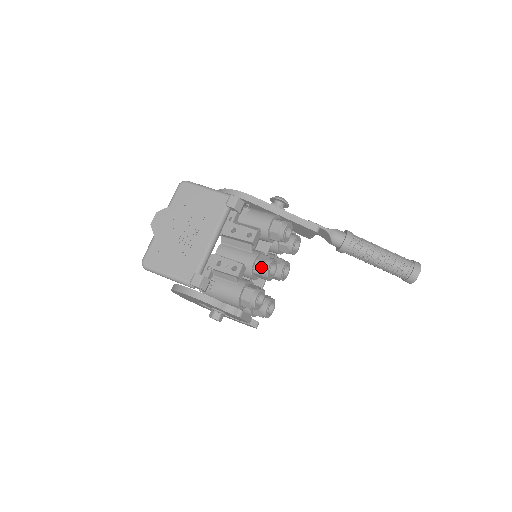
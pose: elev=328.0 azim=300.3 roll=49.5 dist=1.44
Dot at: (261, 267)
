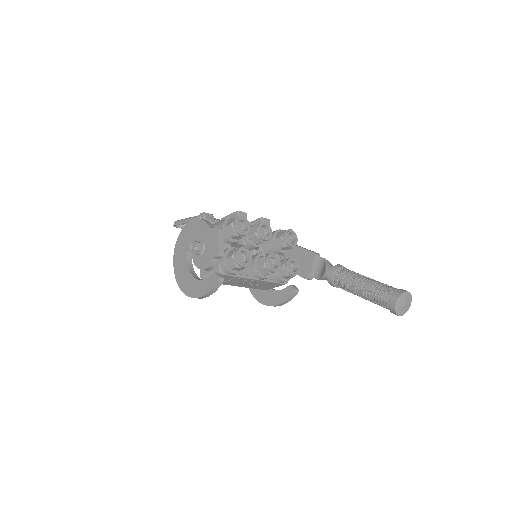
Dot at: (258, 223)
